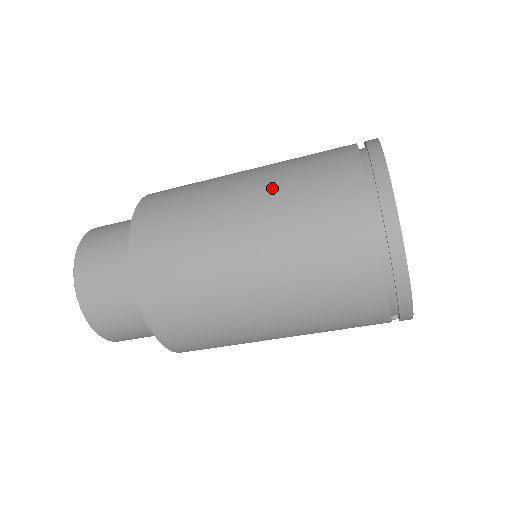
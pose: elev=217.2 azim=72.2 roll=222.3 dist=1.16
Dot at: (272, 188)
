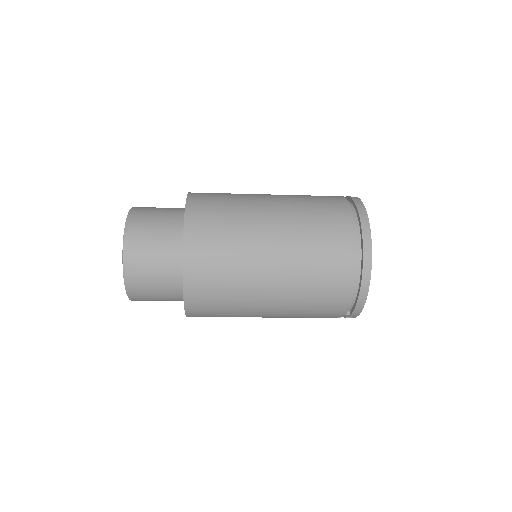
Dot at: (291, 200)
